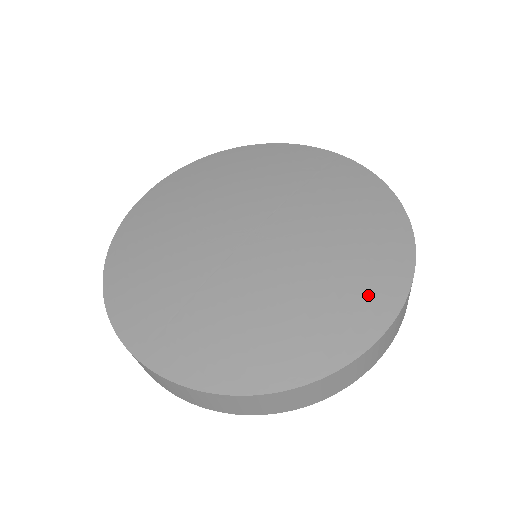
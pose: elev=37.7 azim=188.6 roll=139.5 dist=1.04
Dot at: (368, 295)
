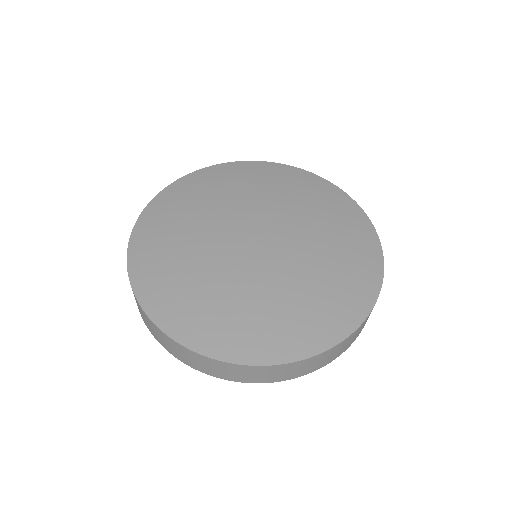
Dot at: (270, 337)
